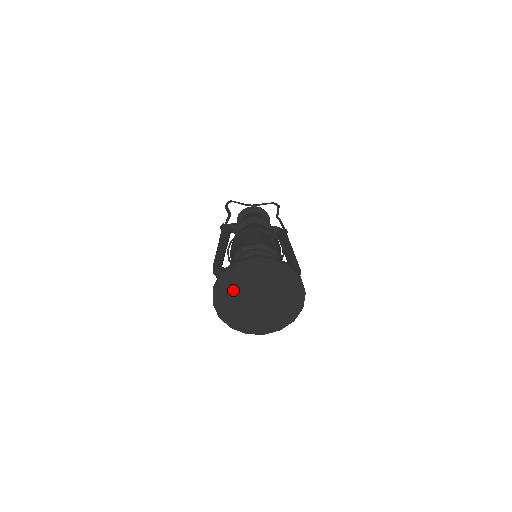
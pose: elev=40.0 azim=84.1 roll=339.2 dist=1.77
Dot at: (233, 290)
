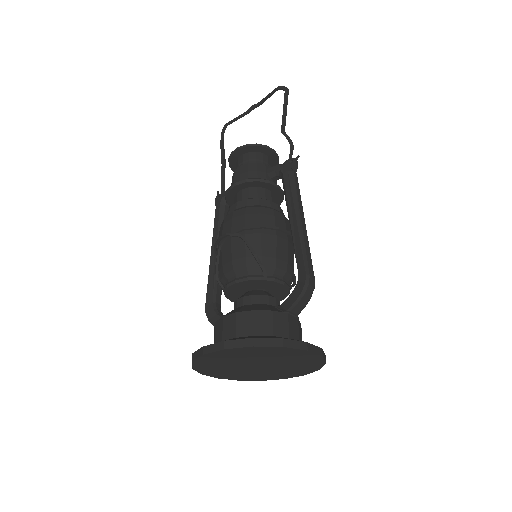
Dot at: (222, 370)
